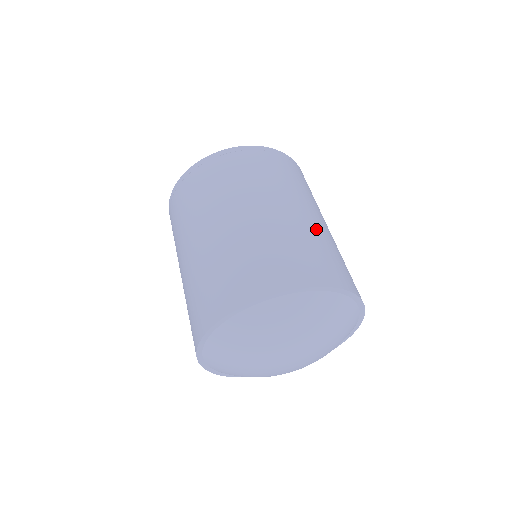
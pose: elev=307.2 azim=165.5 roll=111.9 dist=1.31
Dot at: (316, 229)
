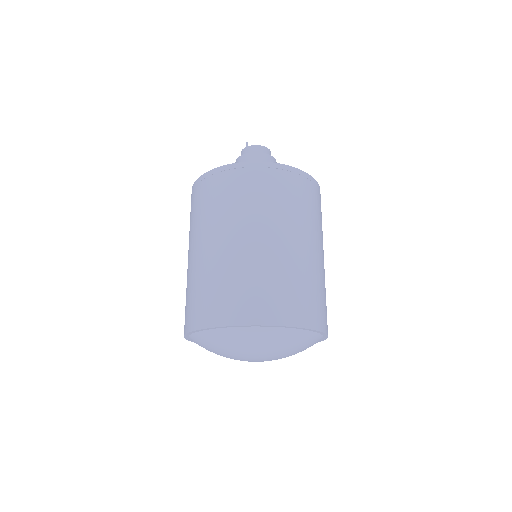
Dot at: (316, 268)
